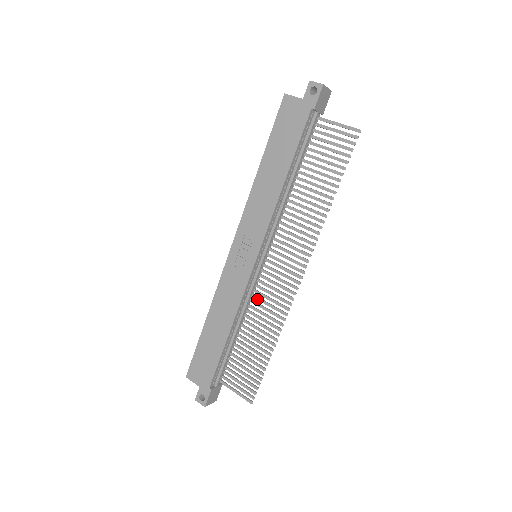
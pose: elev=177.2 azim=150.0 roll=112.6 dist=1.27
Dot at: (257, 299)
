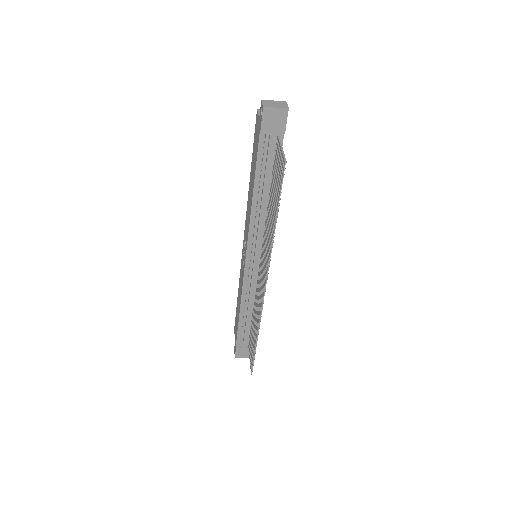
Dot at: (257, 293)
